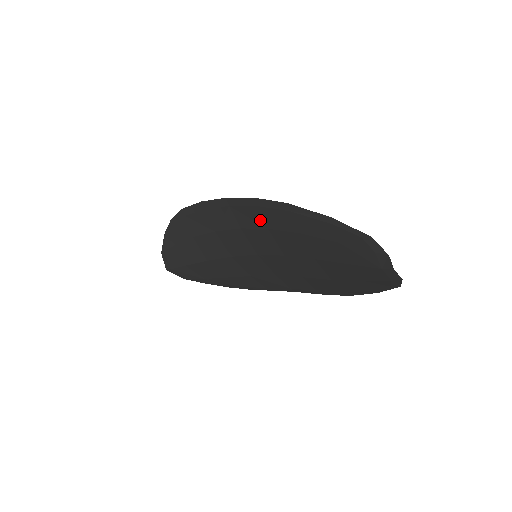
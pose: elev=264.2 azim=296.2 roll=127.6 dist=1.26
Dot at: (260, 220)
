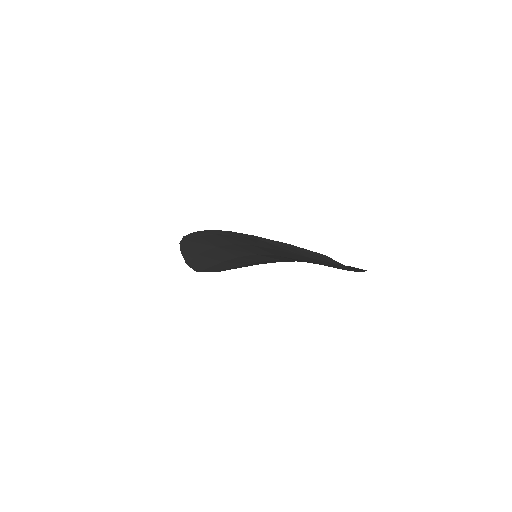
Dot at: (243, 241)
